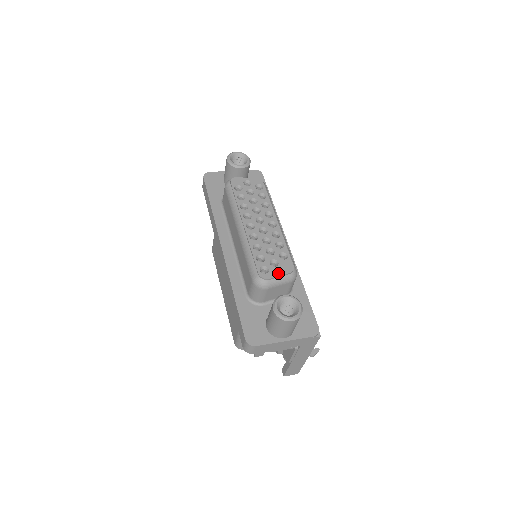
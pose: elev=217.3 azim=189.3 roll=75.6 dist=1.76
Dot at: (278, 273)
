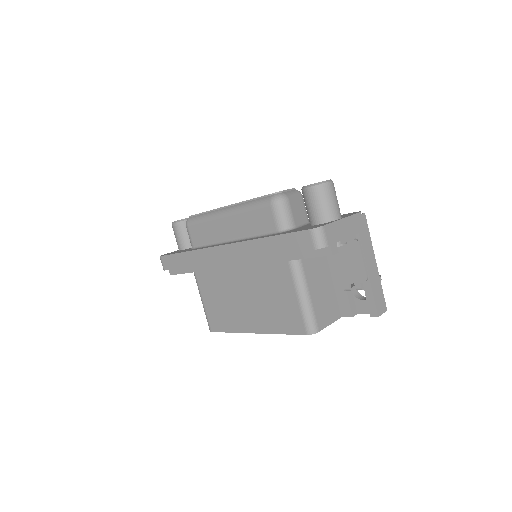
Dot at: occluded
